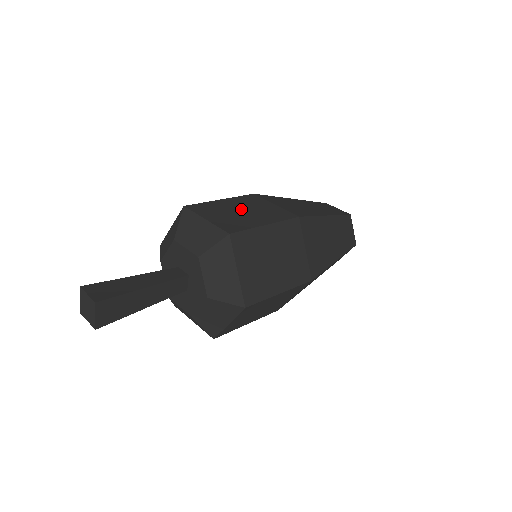
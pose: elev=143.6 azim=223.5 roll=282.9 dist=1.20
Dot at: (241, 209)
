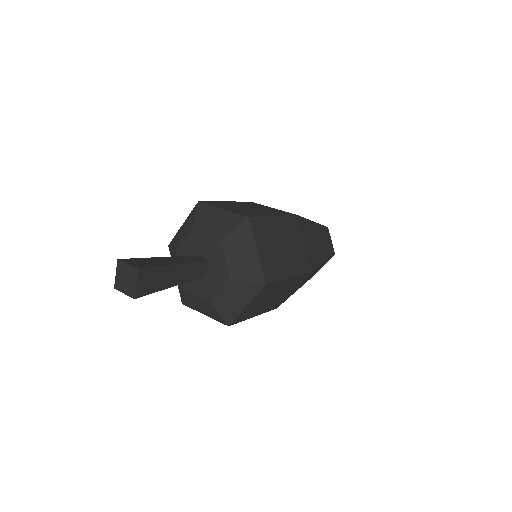
Dot at: (247, 207)
